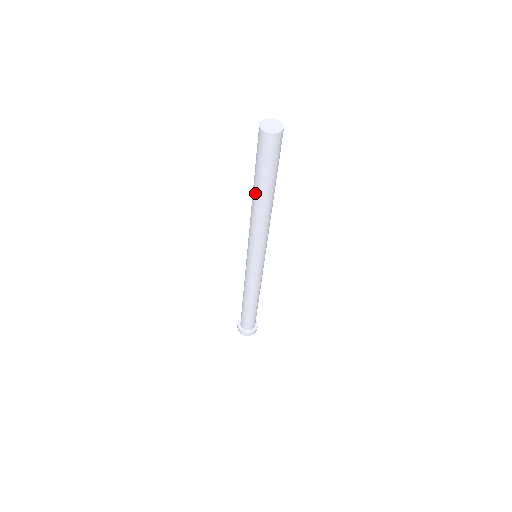
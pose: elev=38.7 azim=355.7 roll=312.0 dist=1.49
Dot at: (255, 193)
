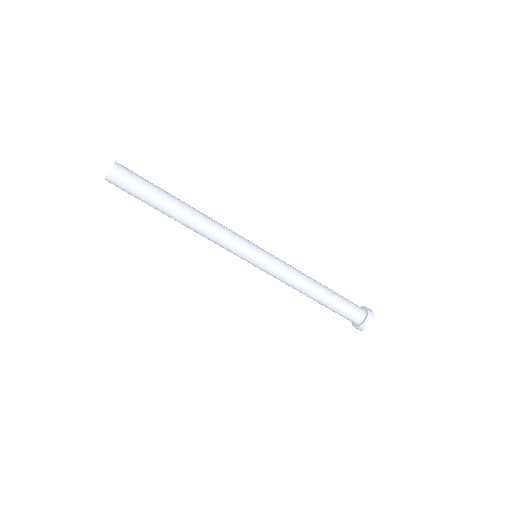
Dot at: occluded
